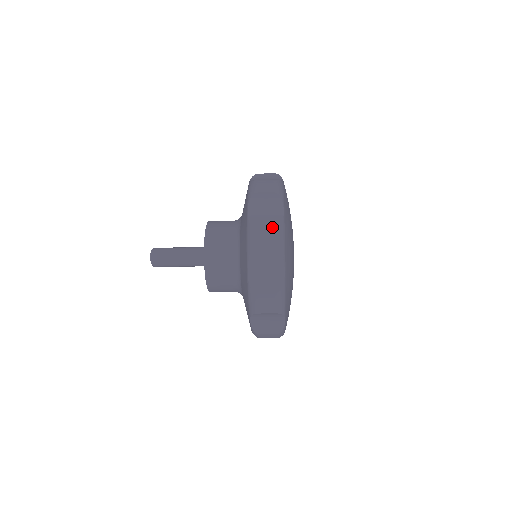
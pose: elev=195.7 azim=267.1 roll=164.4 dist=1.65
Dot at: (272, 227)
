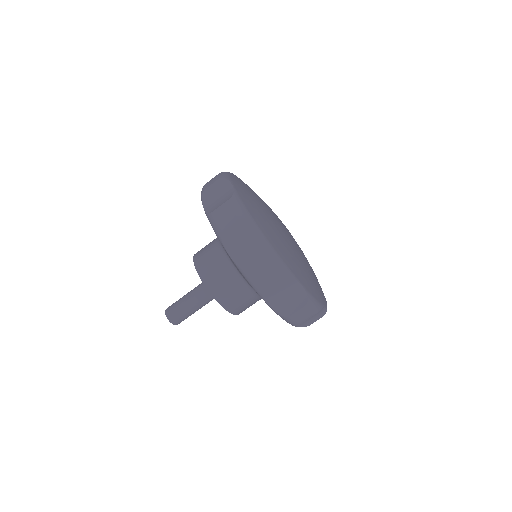
Dot at: (226, 202)
